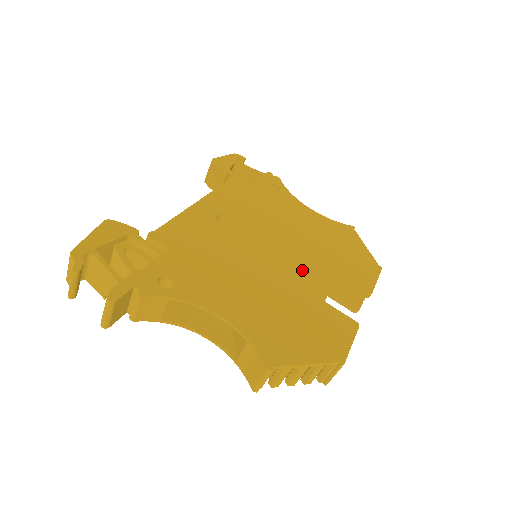
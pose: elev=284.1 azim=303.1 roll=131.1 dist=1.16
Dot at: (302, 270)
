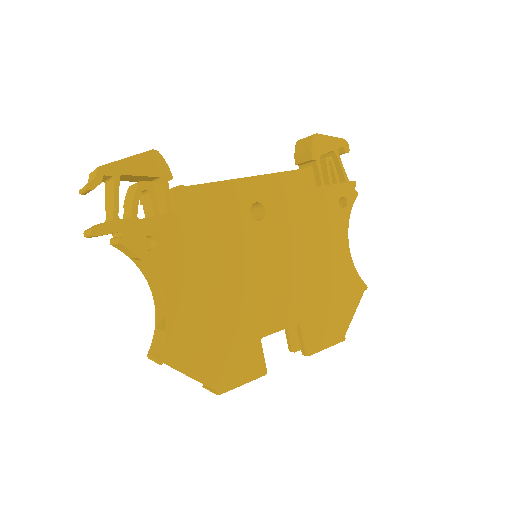
Dot at: (273, 300)
